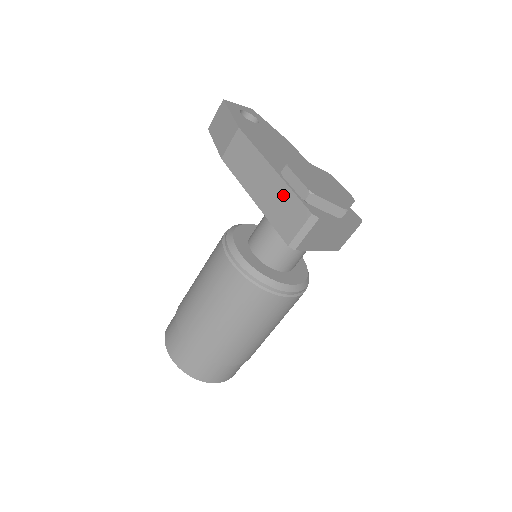
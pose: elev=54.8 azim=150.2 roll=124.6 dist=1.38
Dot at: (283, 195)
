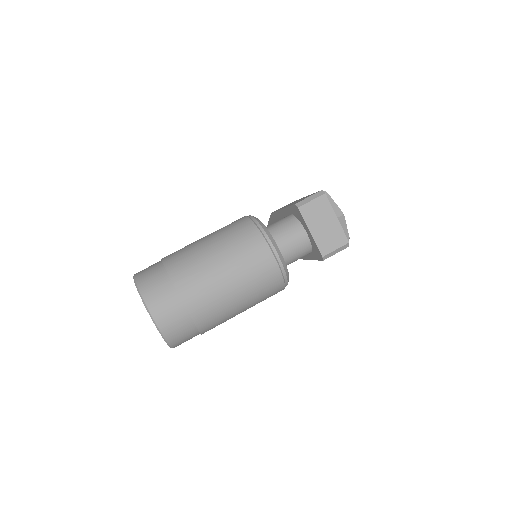
Dot at: occluded
